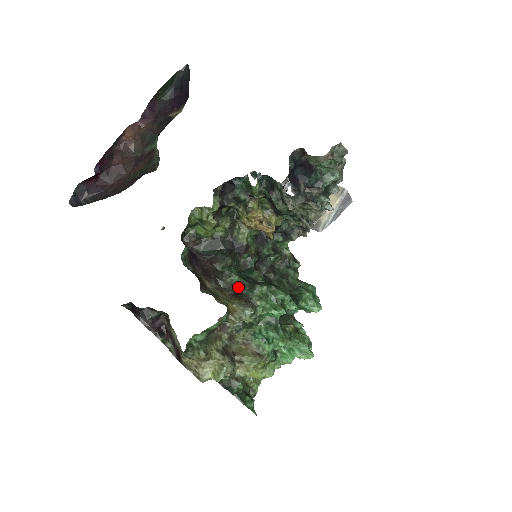
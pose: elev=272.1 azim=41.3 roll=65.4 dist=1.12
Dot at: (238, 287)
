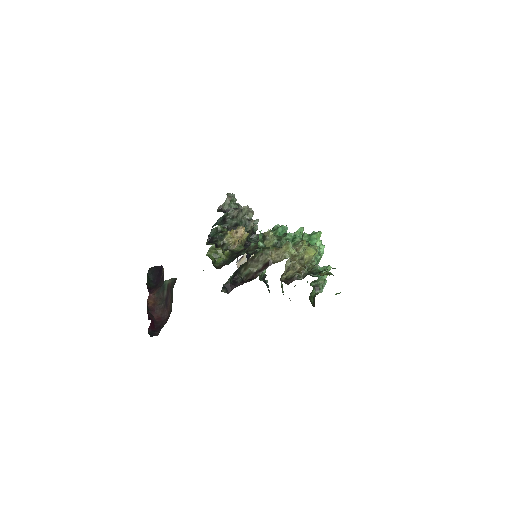
Dot at: occluded
